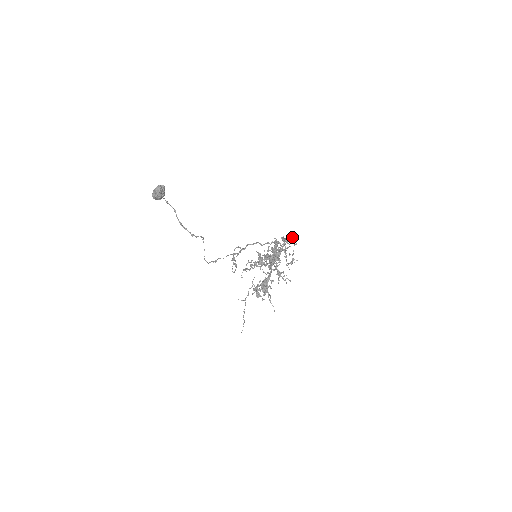
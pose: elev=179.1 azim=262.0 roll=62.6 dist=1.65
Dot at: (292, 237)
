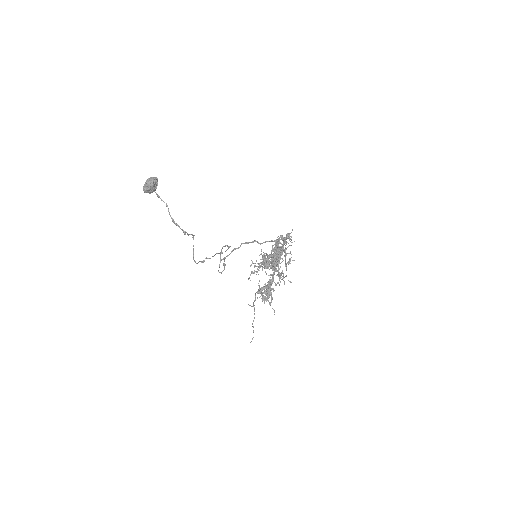
Dot at: occluded
